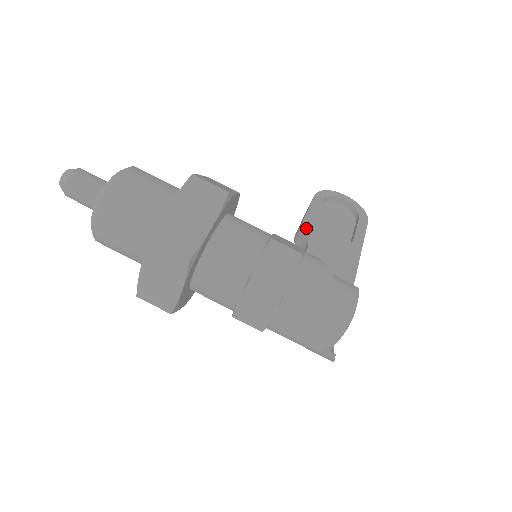
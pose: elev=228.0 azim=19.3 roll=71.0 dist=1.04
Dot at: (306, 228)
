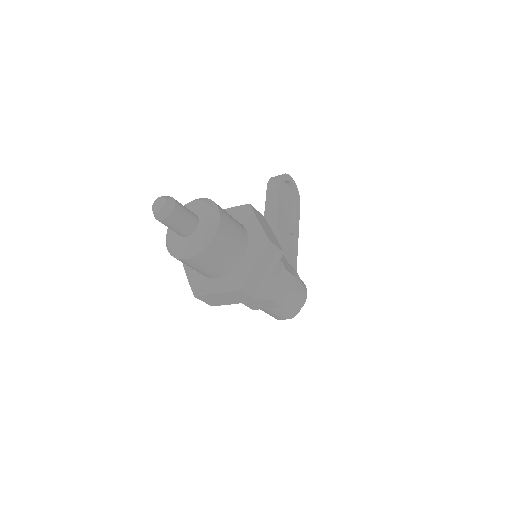
Dot at: (279, 225)
